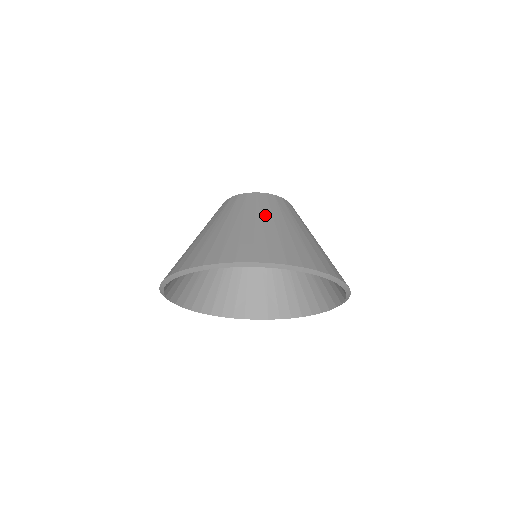
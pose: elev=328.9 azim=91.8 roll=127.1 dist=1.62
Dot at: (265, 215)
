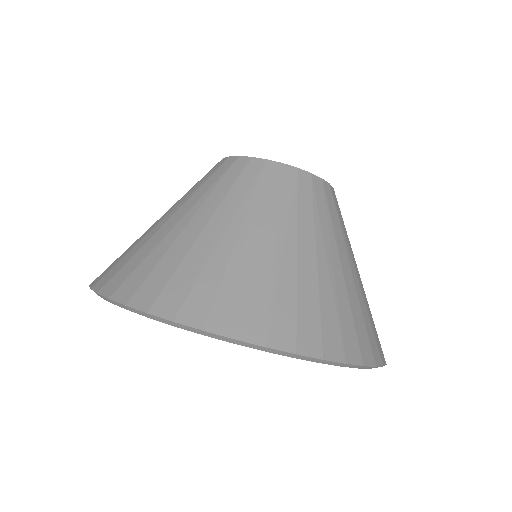
Dot at: (234, 209)
